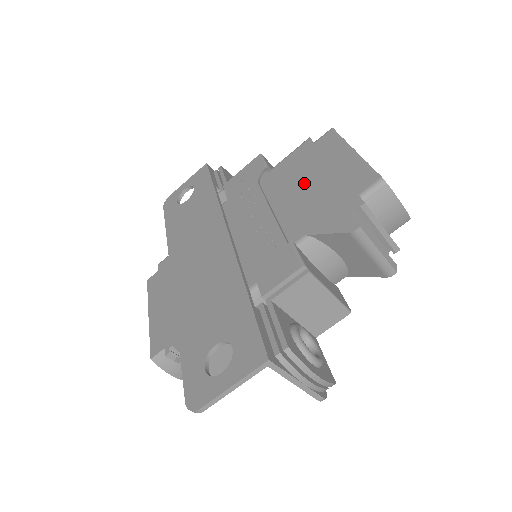
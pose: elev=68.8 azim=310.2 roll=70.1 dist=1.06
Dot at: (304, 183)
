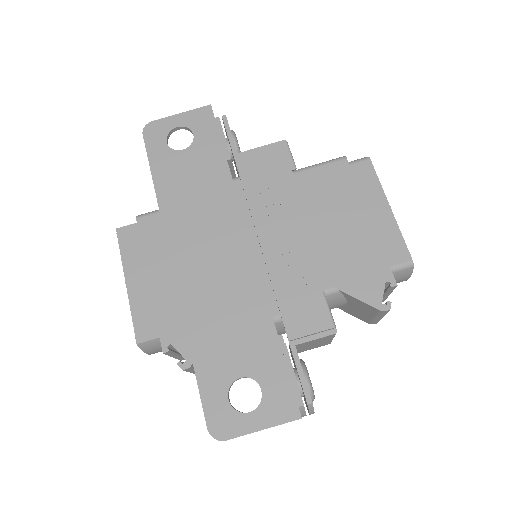
Dot at: (337, 220)
